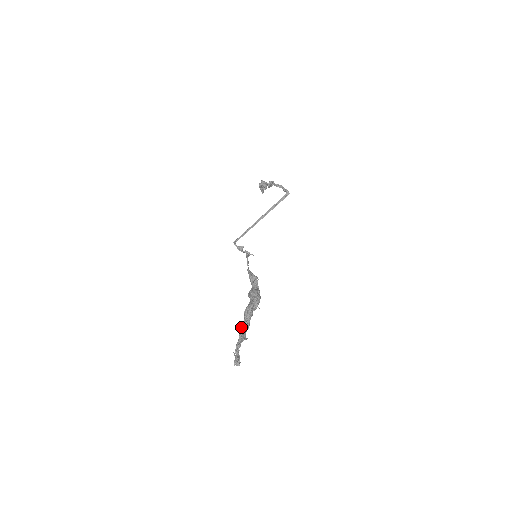
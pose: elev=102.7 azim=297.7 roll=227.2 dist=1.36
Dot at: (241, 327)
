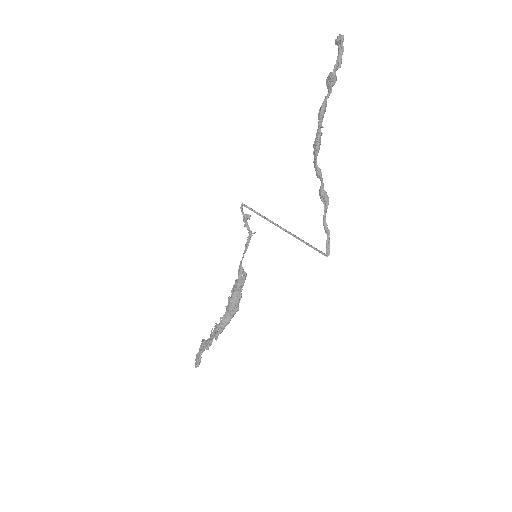
Dot at: (211, 341)
